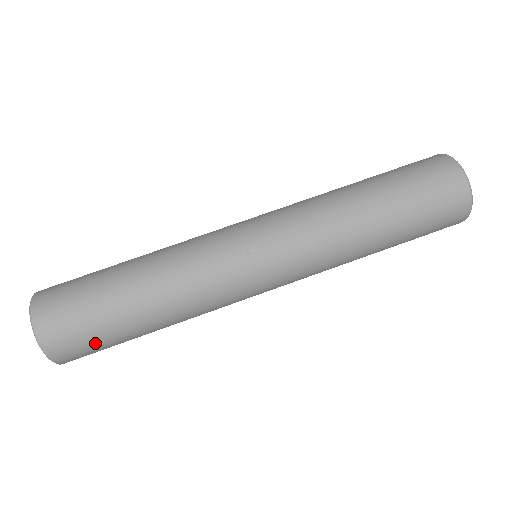
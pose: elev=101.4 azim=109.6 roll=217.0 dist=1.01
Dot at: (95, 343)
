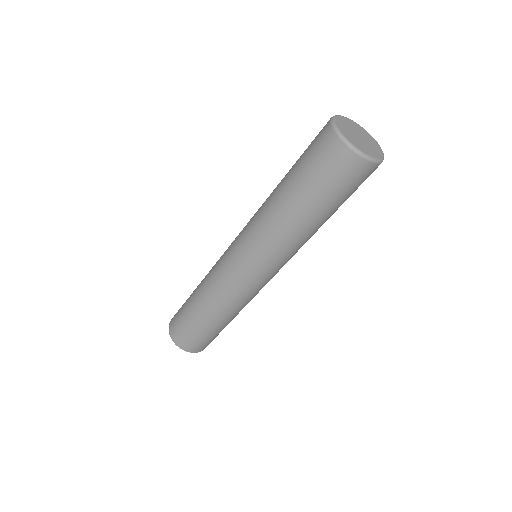
Dot at: (207, 340)
